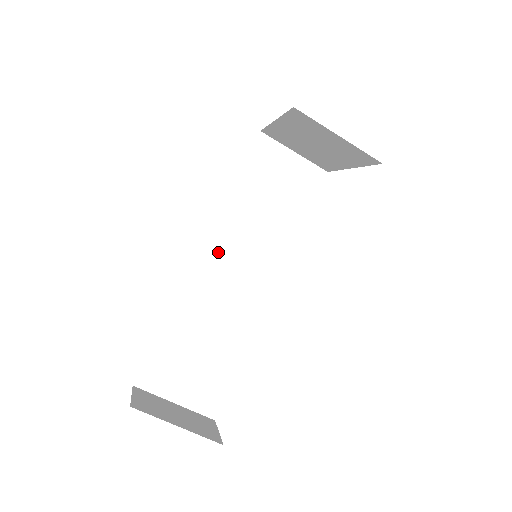
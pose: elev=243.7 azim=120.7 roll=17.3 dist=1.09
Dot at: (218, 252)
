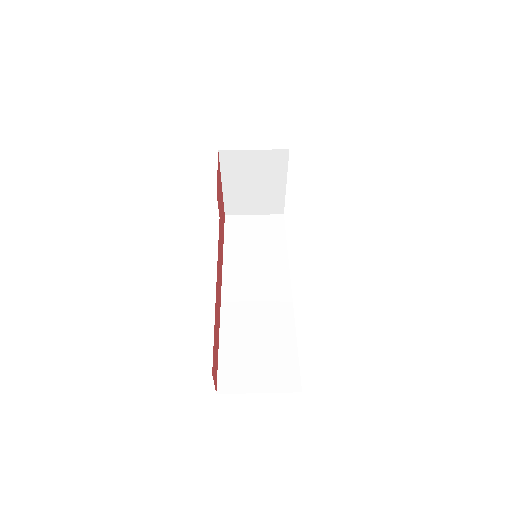
Dot at: (235, 284)
